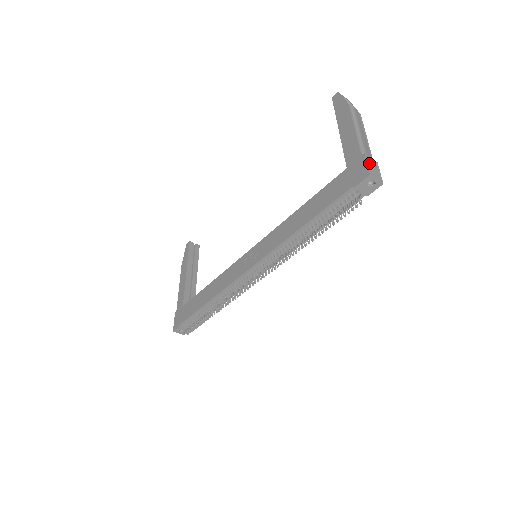
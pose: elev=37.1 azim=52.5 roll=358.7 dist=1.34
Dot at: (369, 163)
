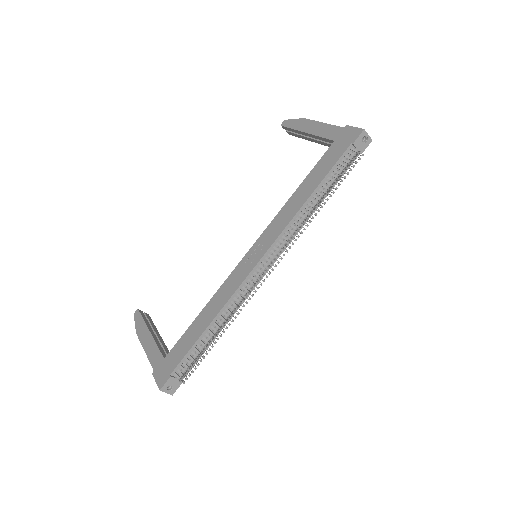
Dot at: (355, 129)
